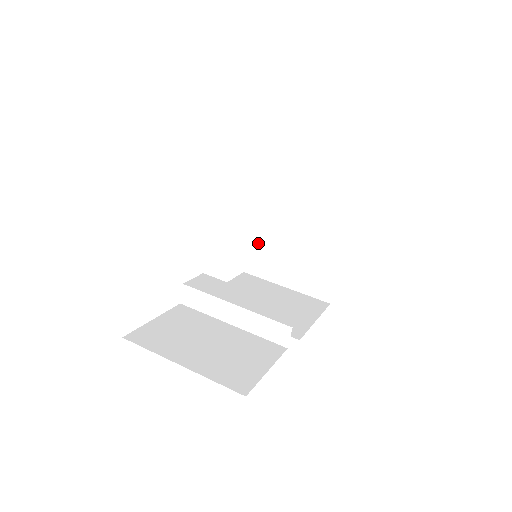
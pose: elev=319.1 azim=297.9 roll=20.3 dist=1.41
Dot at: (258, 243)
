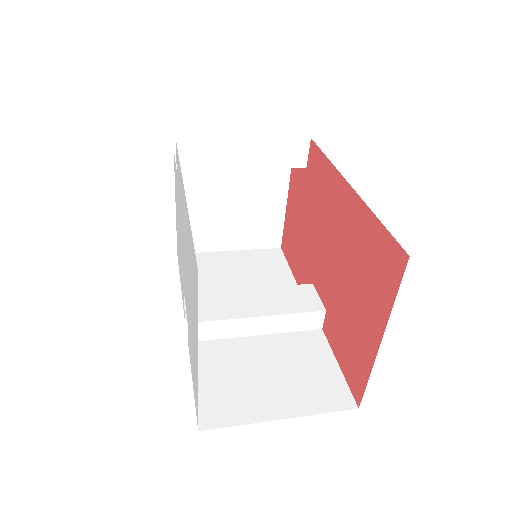
Dot at: occluded
